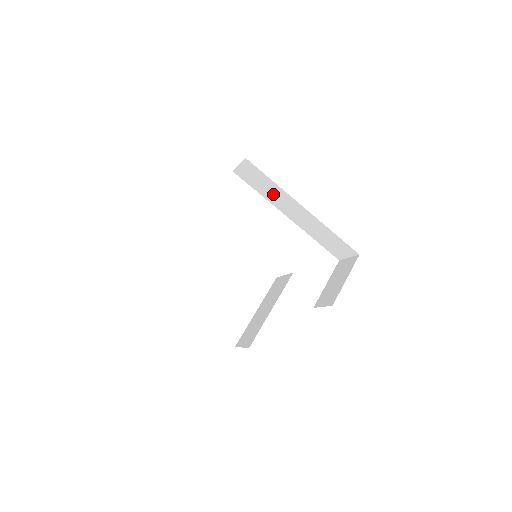
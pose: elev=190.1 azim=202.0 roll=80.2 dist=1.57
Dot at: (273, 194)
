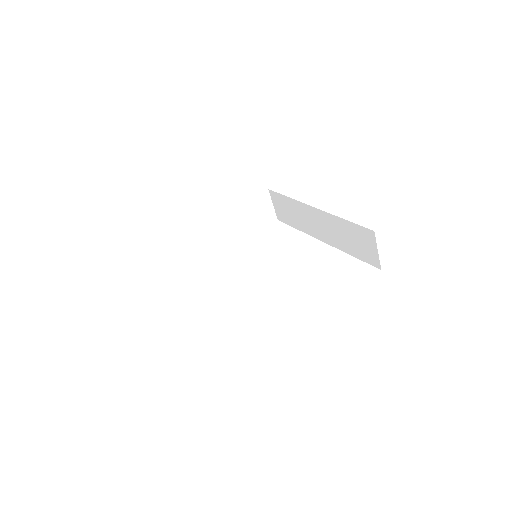
Dot at: (299, 217)
